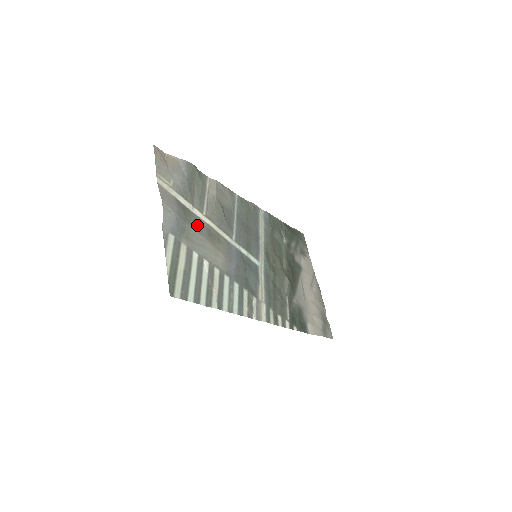
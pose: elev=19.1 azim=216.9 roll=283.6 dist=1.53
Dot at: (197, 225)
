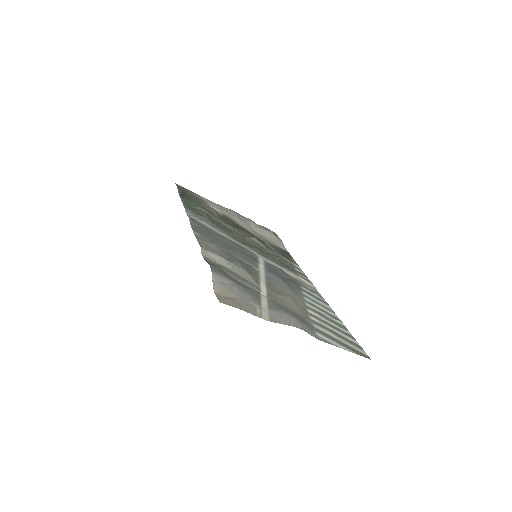
Dot at: (280, 301)
